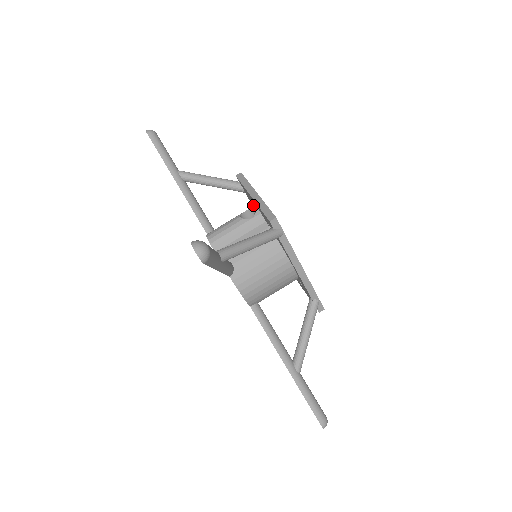
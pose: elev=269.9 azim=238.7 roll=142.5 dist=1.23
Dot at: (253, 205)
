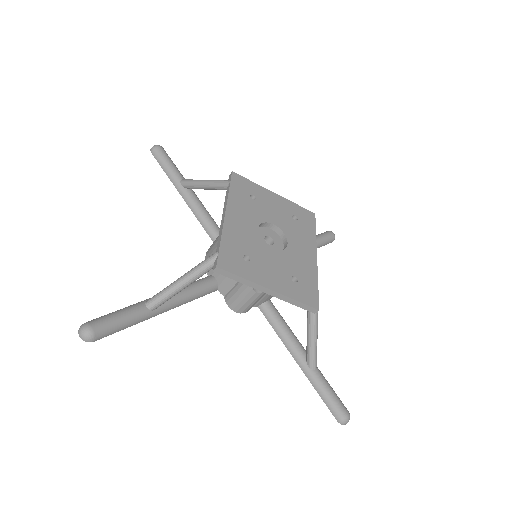
Dot at: occluded
